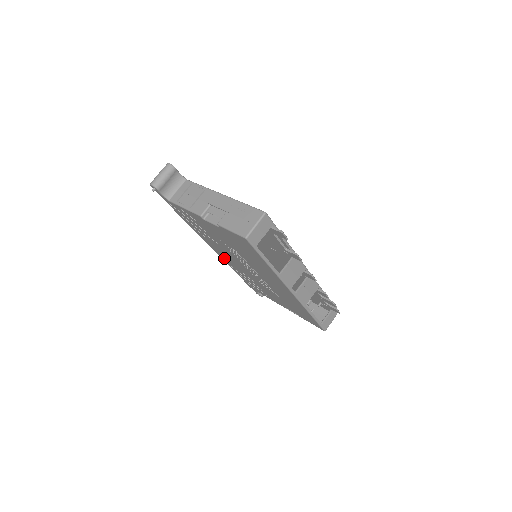
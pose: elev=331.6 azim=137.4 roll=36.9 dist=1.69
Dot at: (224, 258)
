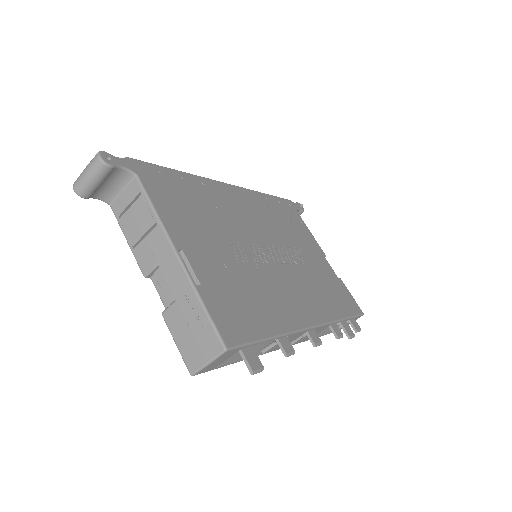
Dot at: occluded
